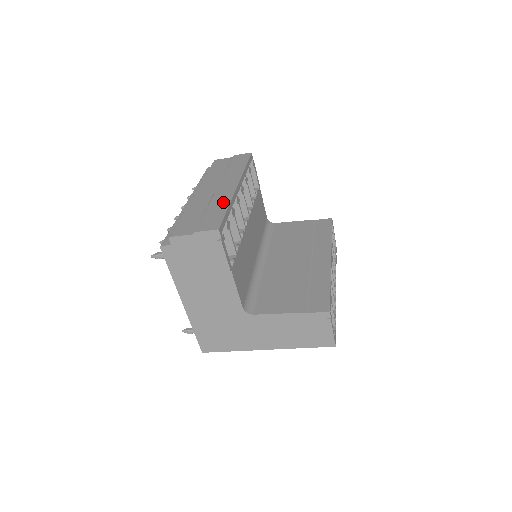
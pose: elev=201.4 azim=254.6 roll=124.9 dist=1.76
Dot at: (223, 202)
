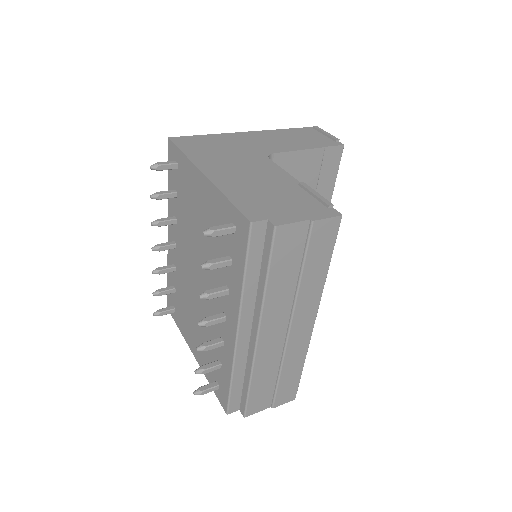
Dot at: (299, 360)
